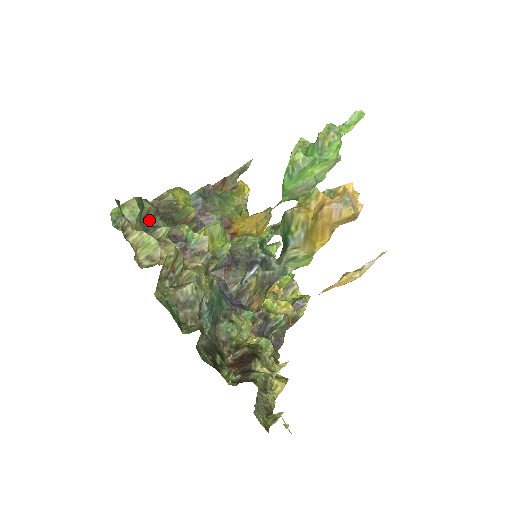
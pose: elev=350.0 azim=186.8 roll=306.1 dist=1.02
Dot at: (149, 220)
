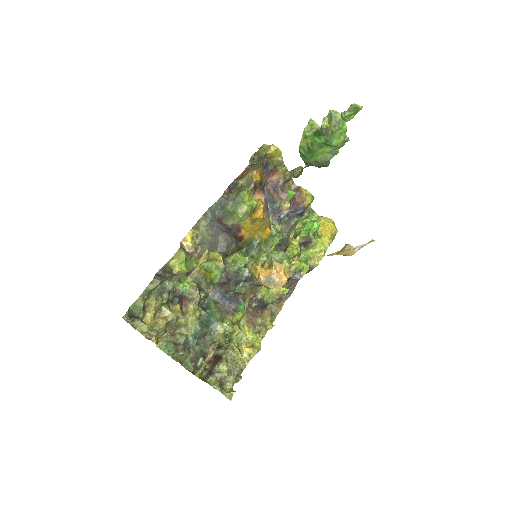
Dot at: (159, 286)
